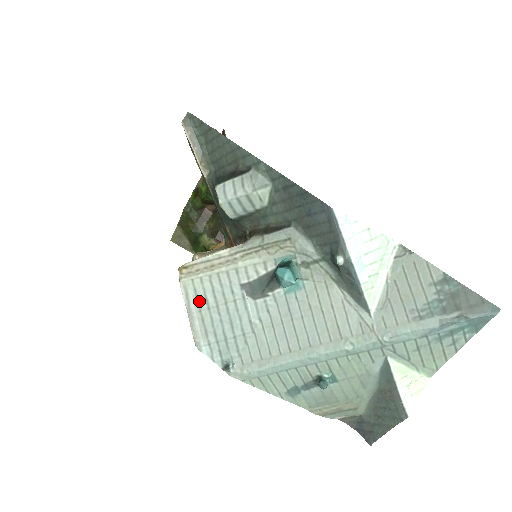
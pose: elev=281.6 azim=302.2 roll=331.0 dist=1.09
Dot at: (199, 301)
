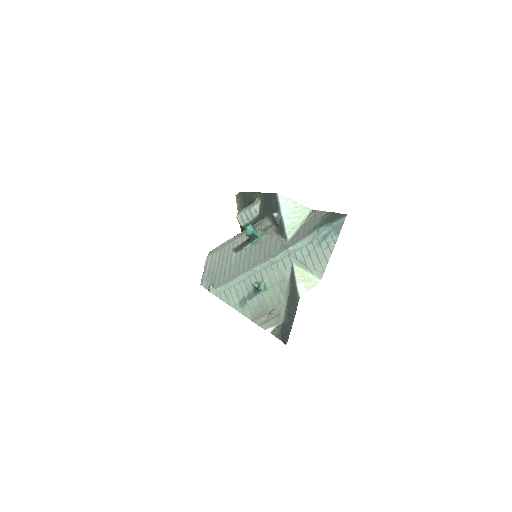
Dot at: (211, 263)
